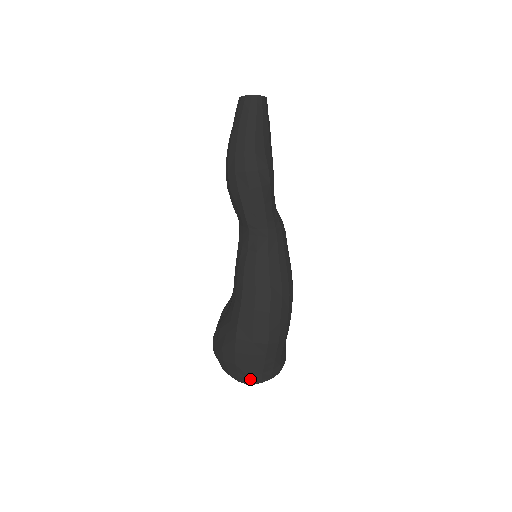
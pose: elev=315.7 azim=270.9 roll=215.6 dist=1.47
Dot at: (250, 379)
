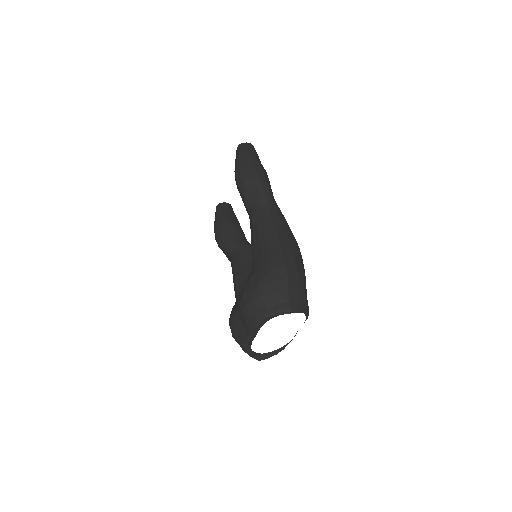
Dot at: (290, 305)
